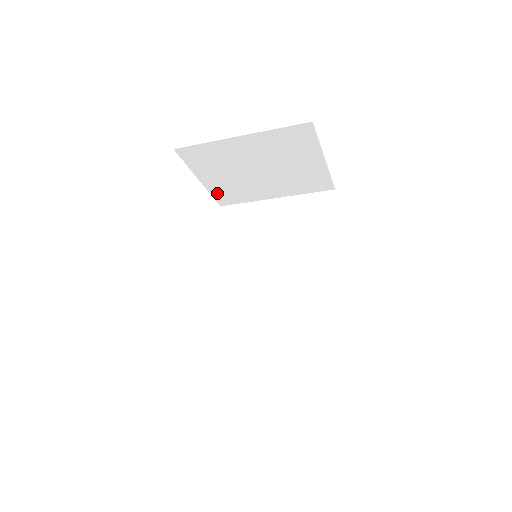
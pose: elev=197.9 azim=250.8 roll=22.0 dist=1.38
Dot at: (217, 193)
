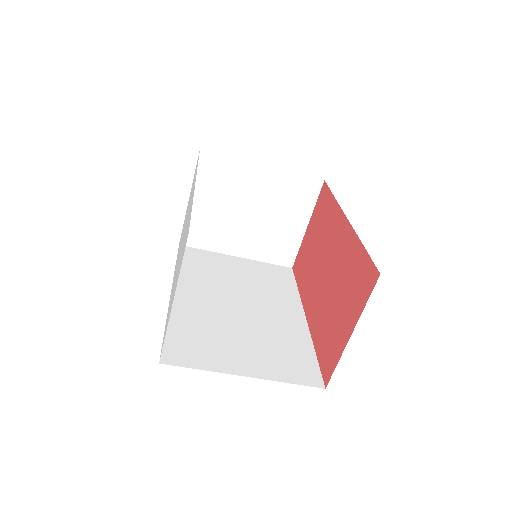
Dot at: (191, 224)
